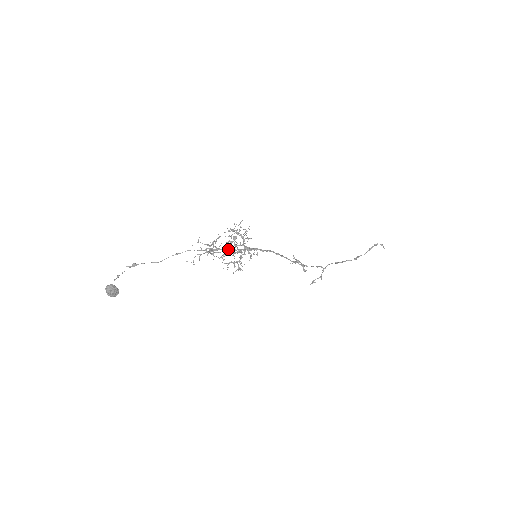
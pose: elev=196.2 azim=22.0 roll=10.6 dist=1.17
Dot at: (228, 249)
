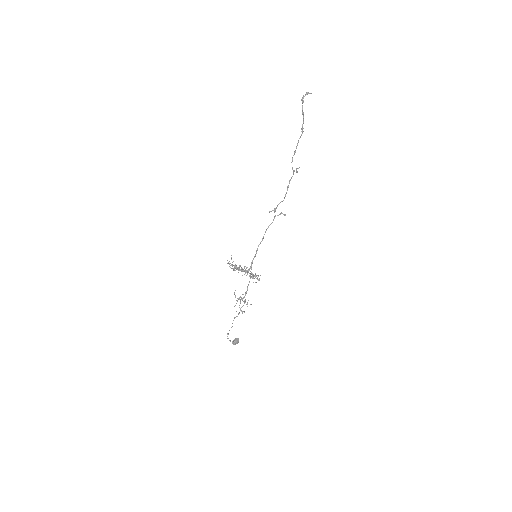
Dot at: occluded
